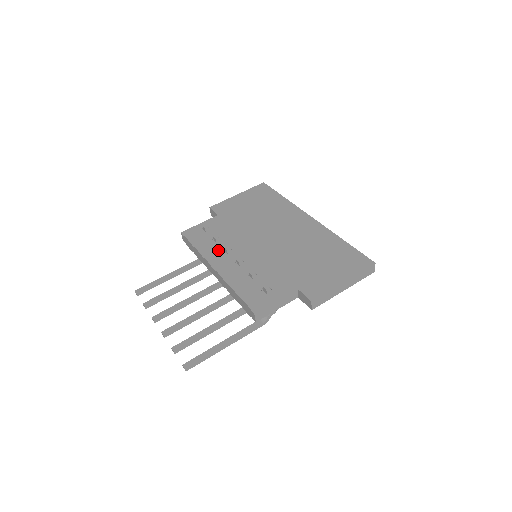
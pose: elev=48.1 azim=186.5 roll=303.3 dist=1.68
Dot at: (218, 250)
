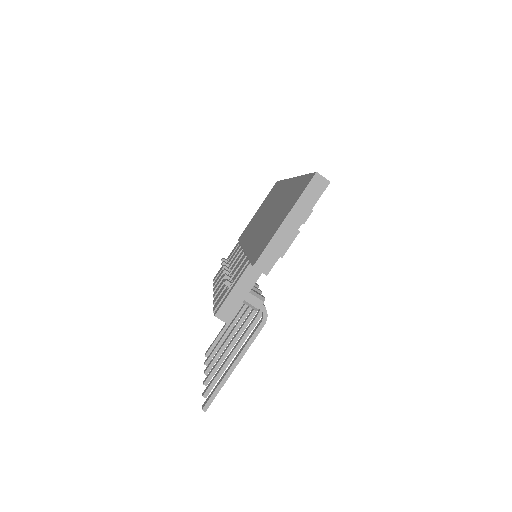
Dot at: occluded
